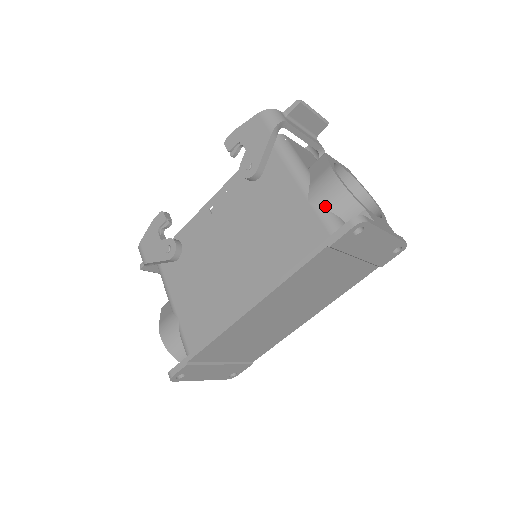
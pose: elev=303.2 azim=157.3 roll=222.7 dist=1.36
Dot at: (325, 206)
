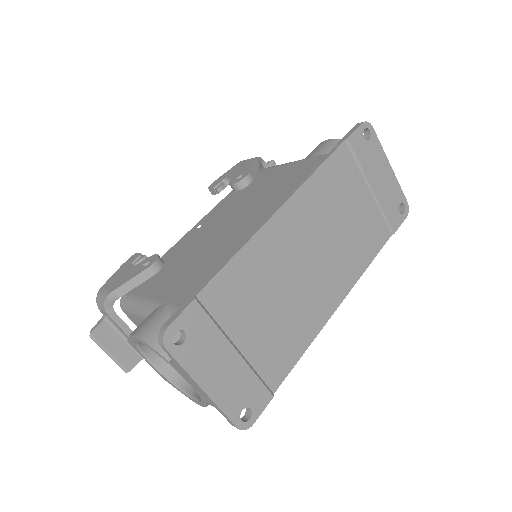
Dot at: (326, 153)
